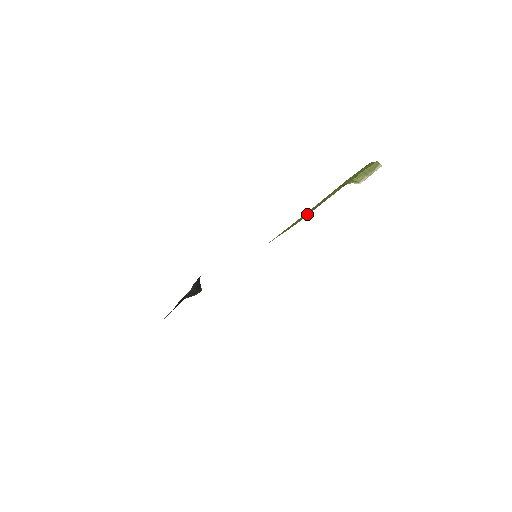
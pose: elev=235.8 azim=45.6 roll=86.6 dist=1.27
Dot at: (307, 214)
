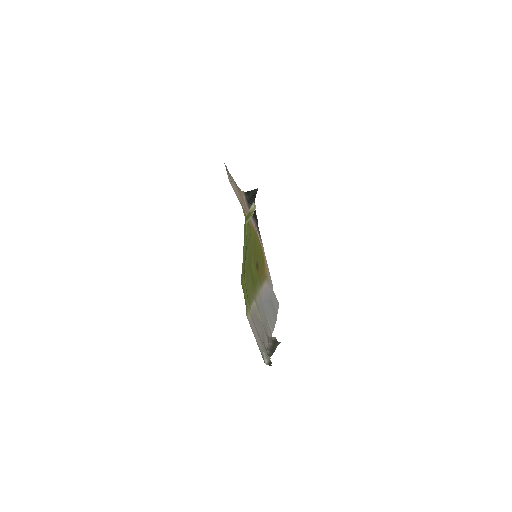
Dot at: (250, 243)
